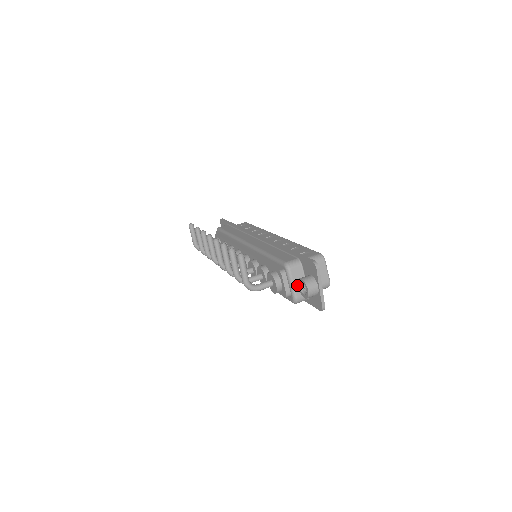
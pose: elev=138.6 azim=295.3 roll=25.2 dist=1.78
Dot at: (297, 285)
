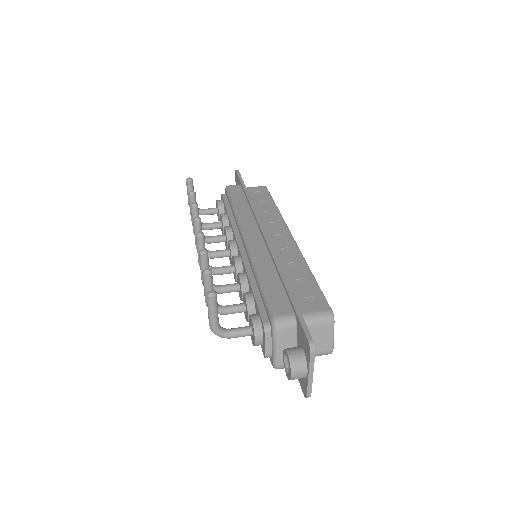
Dot at: occluded
